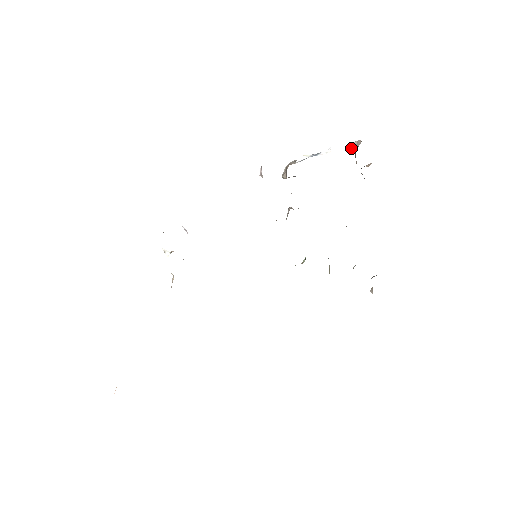
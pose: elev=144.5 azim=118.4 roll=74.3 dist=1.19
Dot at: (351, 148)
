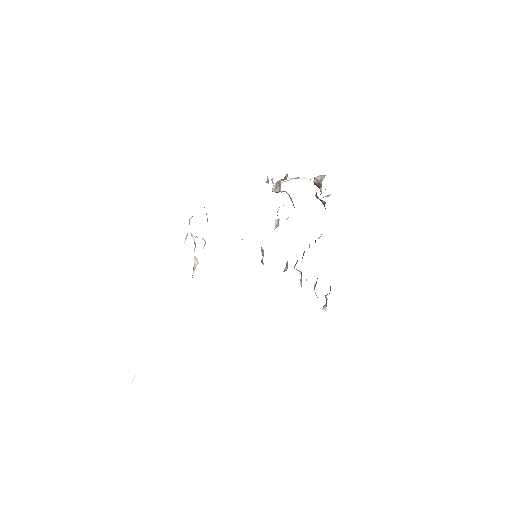
Dot at: (314, 181)
